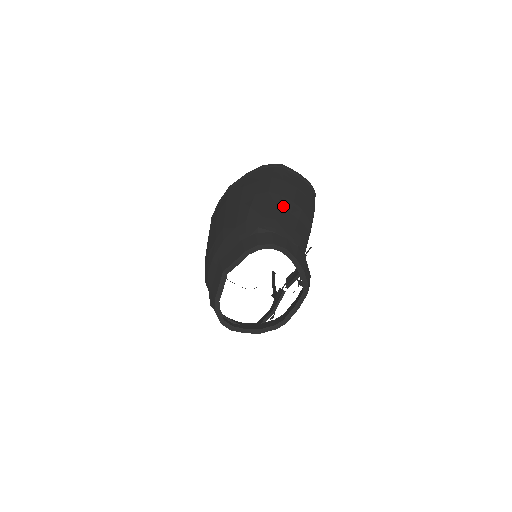
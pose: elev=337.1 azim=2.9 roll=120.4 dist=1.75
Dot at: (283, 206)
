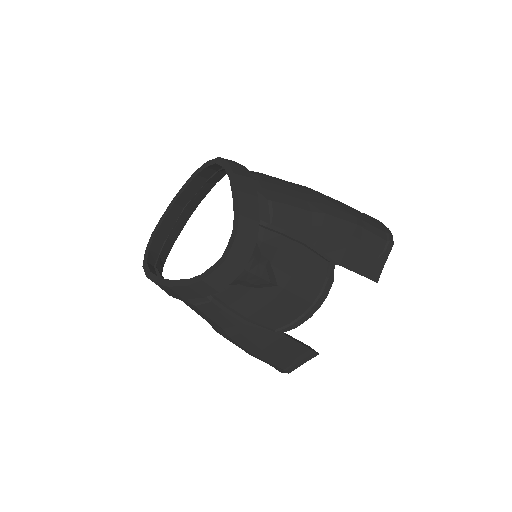
Dot at: (294, 184)
